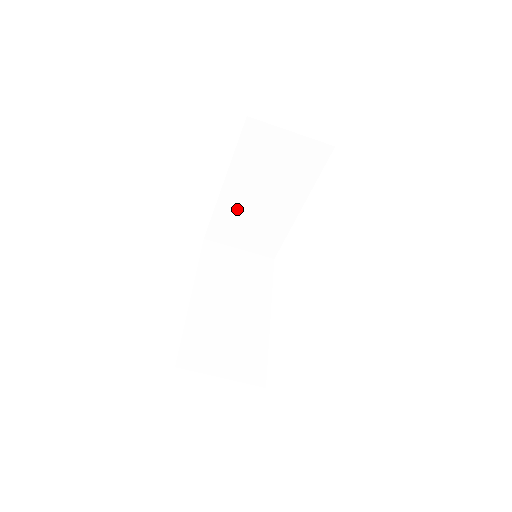
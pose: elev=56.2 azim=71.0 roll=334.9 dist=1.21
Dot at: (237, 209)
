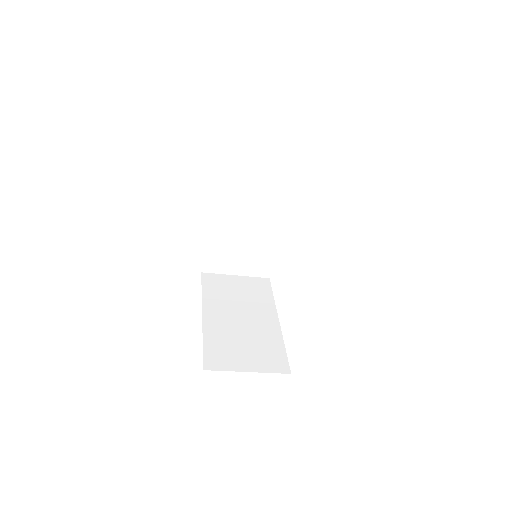
Dot at: occluded
